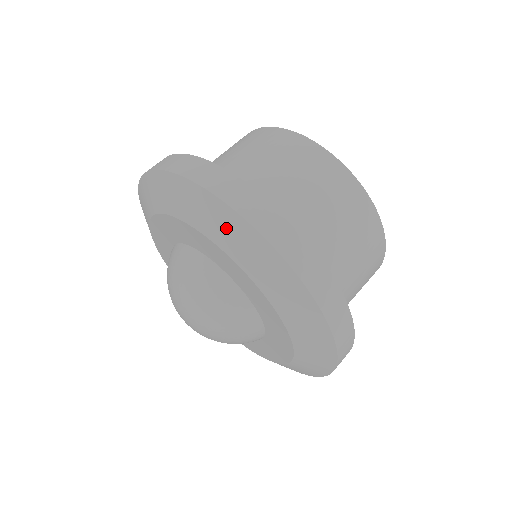
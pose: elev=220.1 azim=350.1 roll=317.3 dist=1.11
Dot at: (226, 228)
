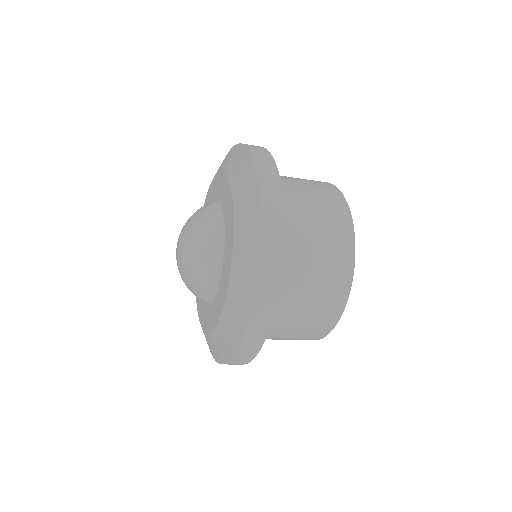
Dot at: (239, 165)
